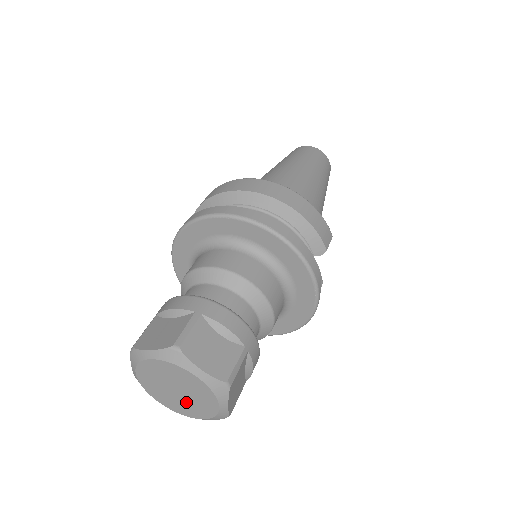
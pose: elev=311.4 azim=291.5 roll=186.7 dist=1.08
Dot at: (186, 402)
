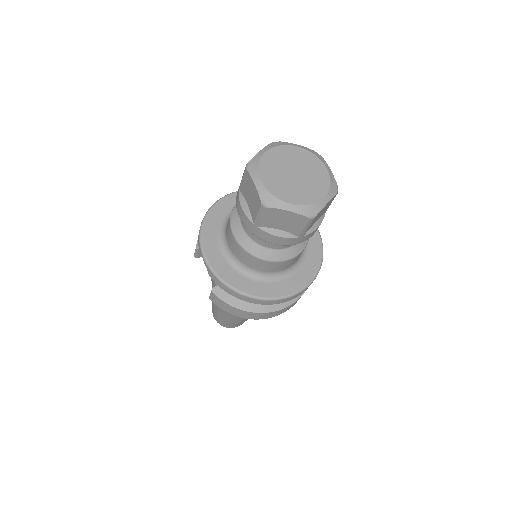
Dot at: (306, 183)
